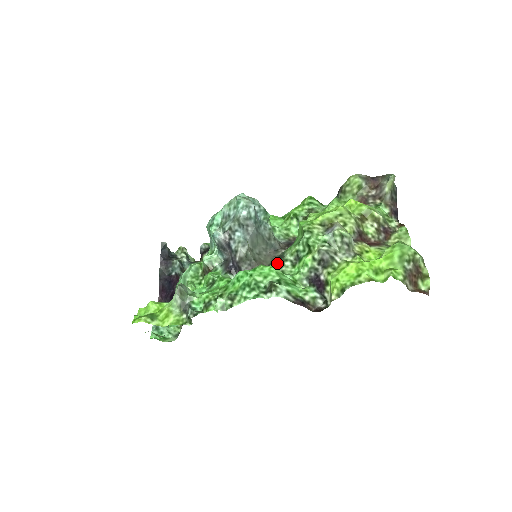
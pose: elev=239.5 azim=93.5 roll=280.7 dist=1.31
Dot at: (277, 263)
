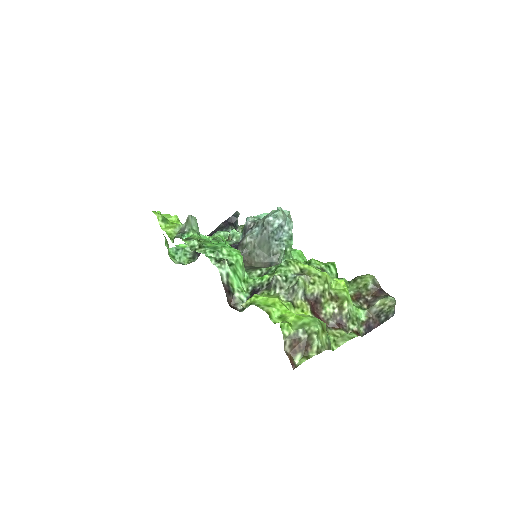
Dot at: (256, 267)
